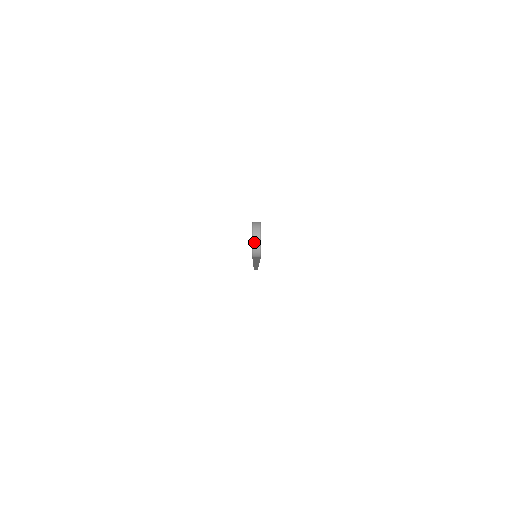
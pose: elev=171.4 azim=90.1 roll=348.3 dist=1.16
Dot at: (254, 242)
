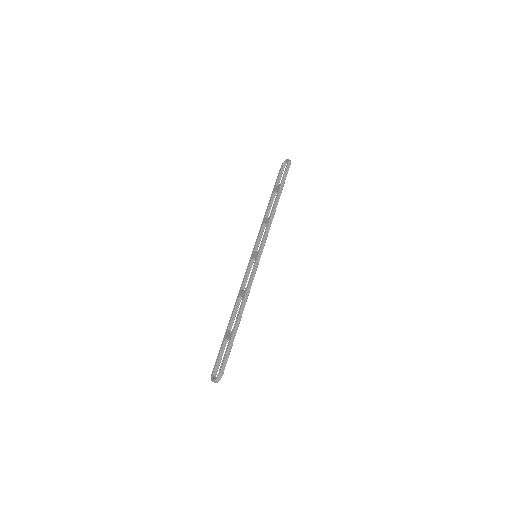
Dot at: (288, 159)
